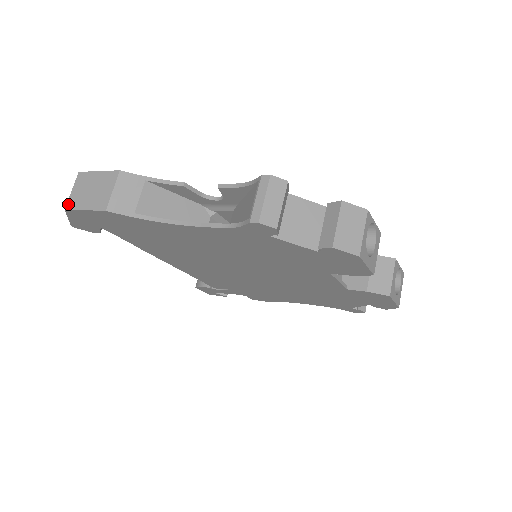
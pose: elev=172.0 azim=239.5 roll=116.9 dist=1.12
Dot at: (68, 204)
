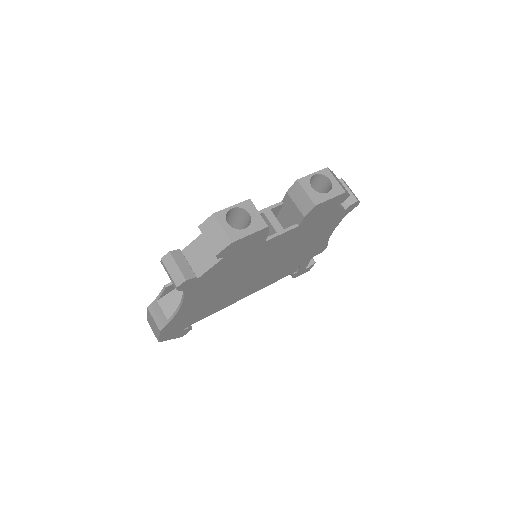
Dot at: (157, 339)
